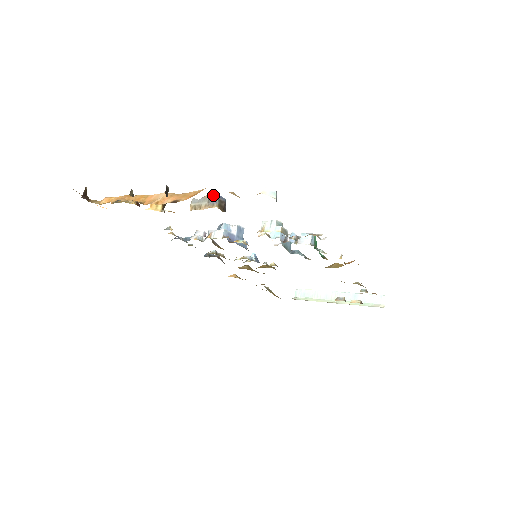
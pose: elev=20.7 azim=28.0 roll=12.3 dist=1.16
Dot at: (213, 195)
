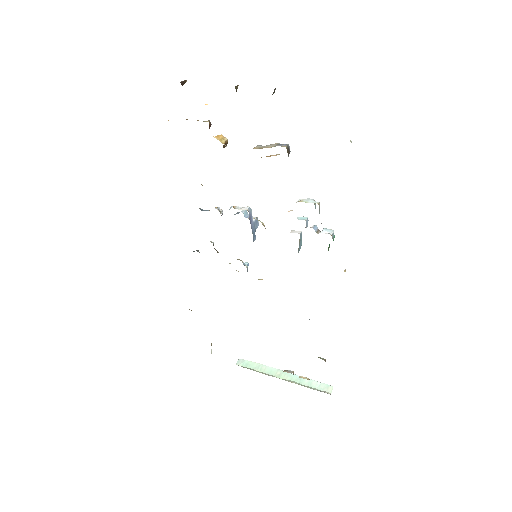
Dot at: (282, 144)
